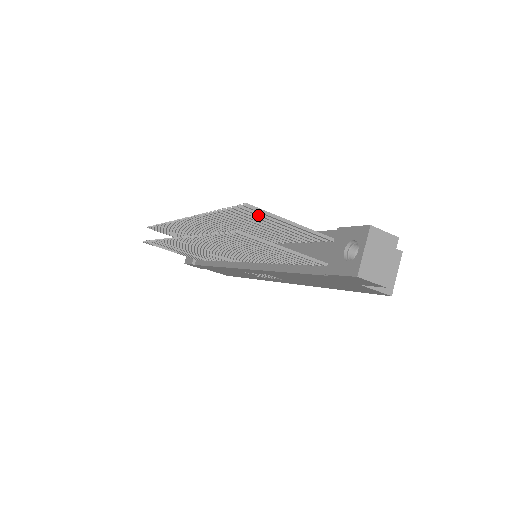
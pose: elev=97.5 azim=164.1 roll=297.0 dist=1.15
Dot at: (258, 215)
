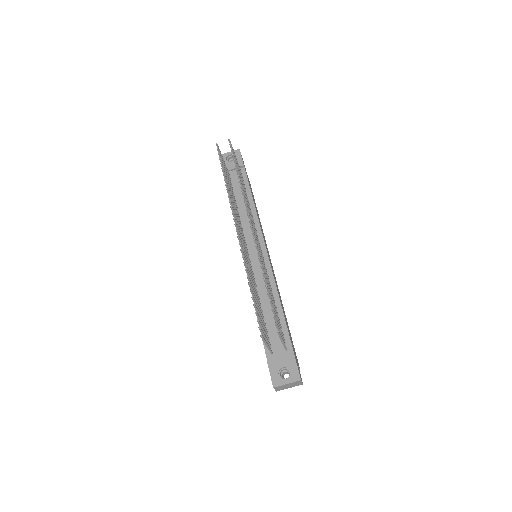
Dot at: (277, 328)
